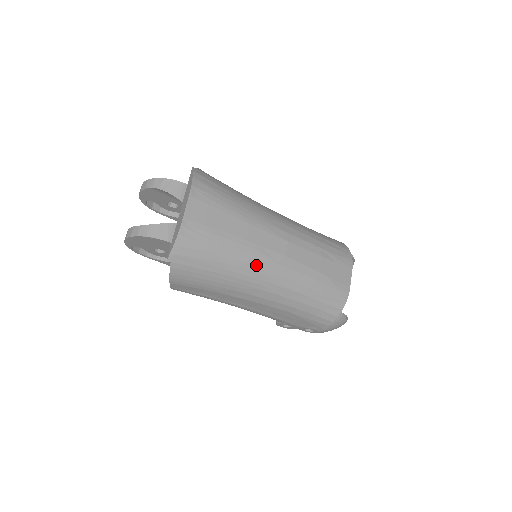
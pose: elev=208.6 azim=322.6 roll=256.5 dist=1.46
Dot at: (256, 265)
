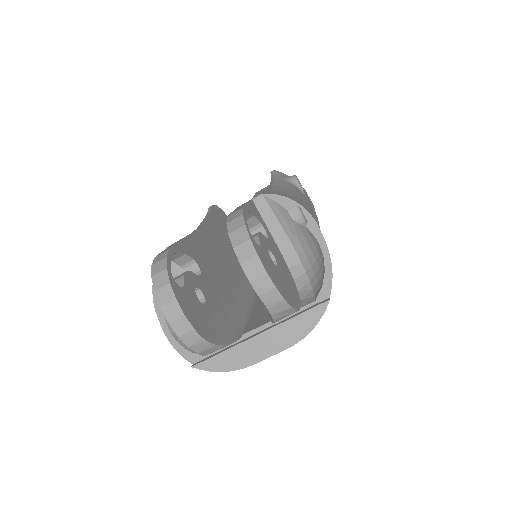
Dot at: occluded
